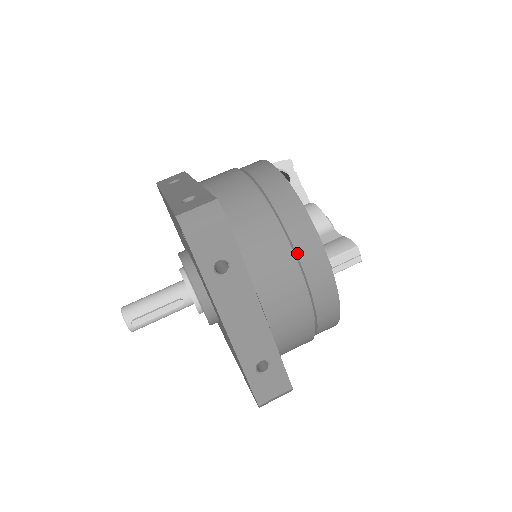
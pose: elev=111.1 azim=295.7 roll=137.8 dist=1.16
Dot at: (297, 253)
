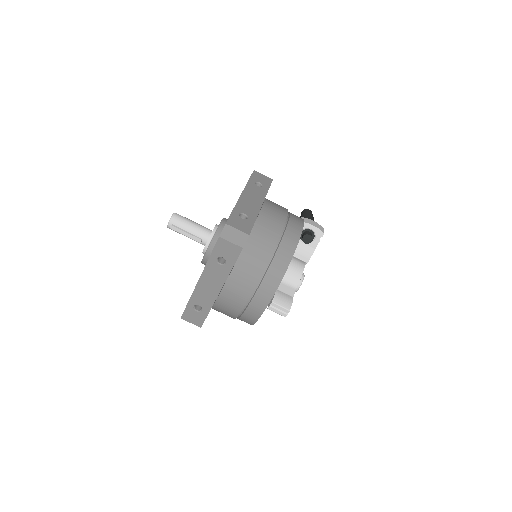
Dot at: (259, 287)
